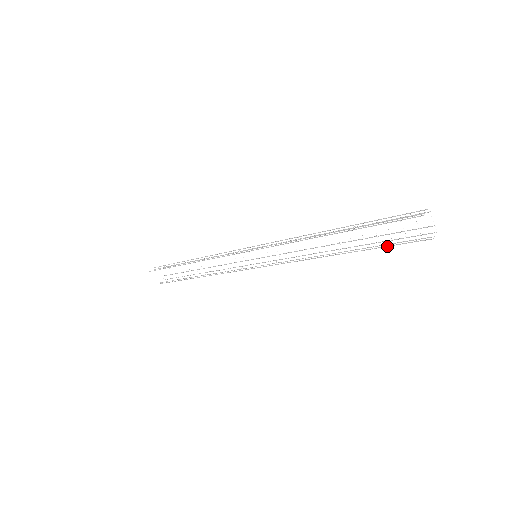
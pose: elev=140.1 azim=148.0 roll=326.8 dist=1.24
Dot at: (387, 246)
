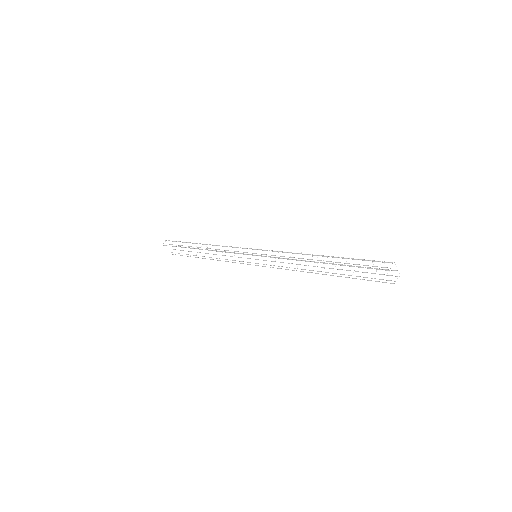
Dot at: (361, 279)
